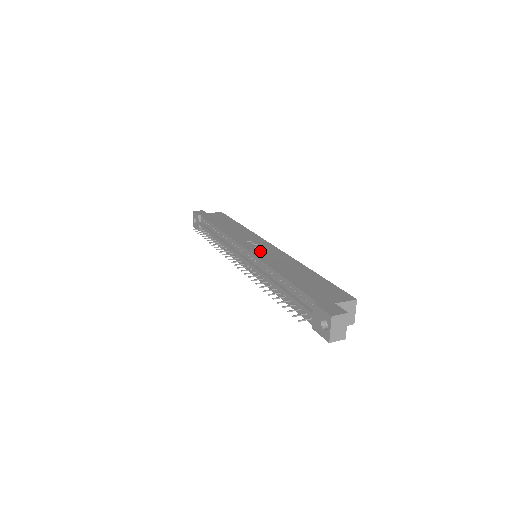
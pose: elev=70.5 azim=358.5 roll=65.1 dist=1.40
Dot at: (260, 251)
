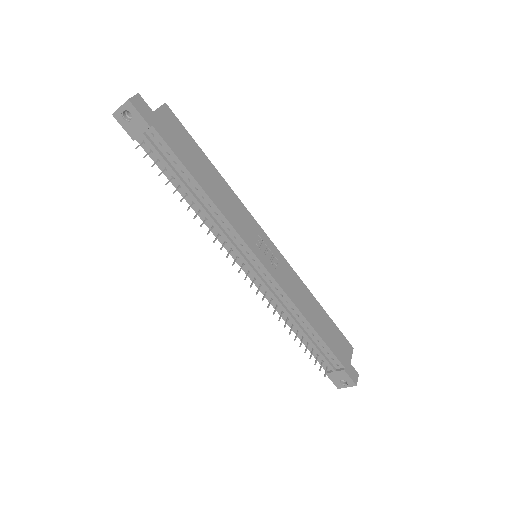
Dot at: (276, 270)
